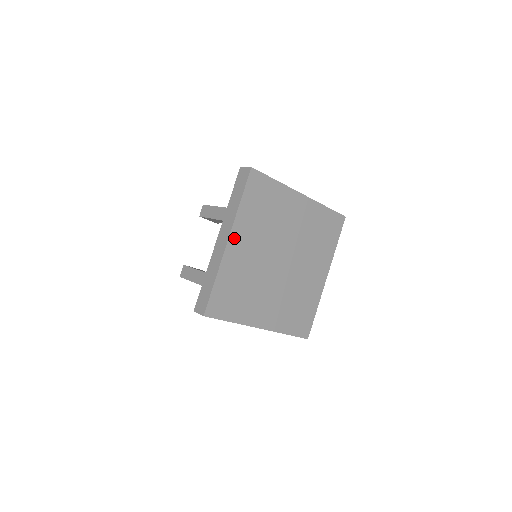
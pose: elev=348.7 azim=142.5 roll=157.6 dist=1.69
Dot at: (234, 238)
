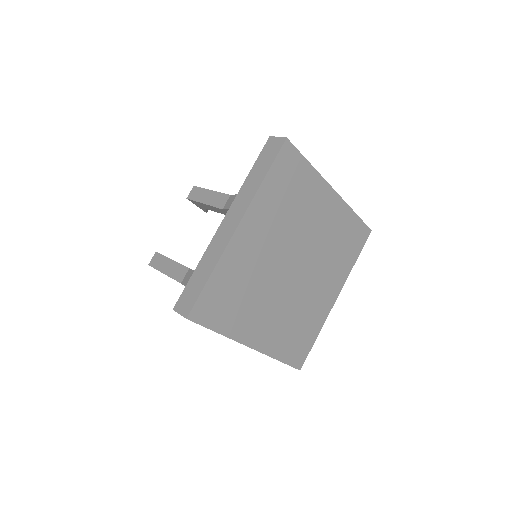
Dot at: (246, 224)
